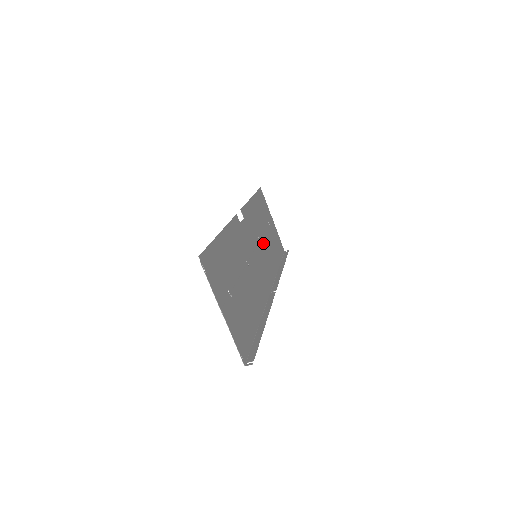
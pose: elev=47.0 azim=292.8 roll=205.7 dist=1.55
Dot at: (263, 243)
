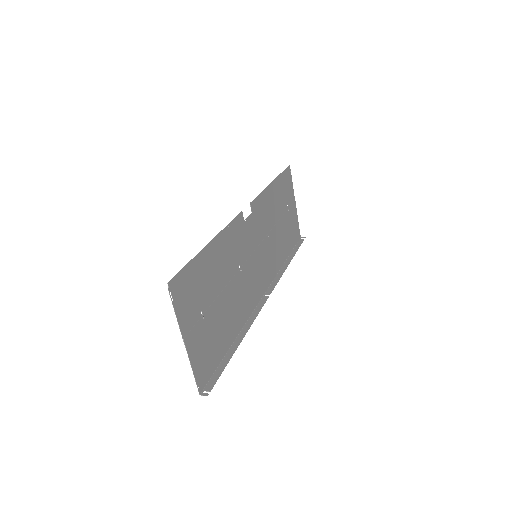
Dot at: (272, 236)
